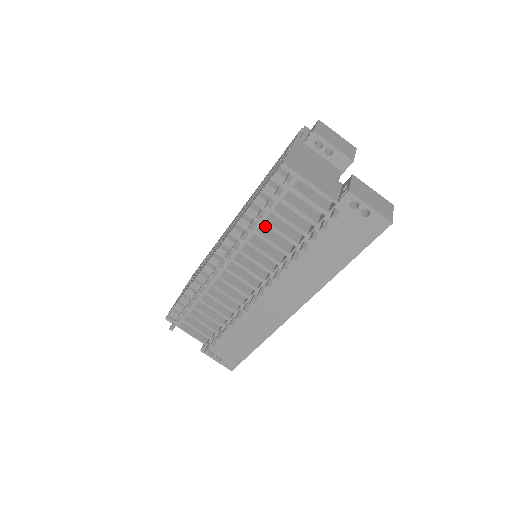
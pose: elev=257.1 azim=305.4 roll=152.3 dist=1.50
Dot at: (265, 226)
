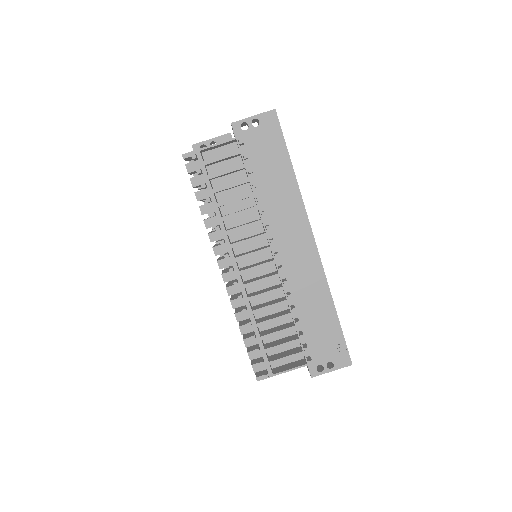
Dot at: occluded
